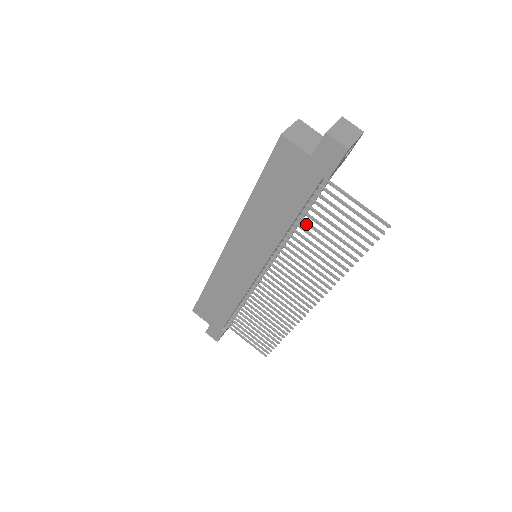
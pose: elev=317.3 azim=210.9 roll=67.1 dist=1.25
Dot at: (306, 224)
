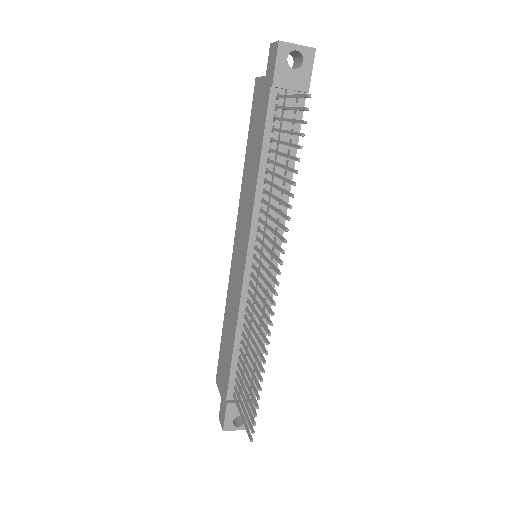
Dot at: (271, 163)
